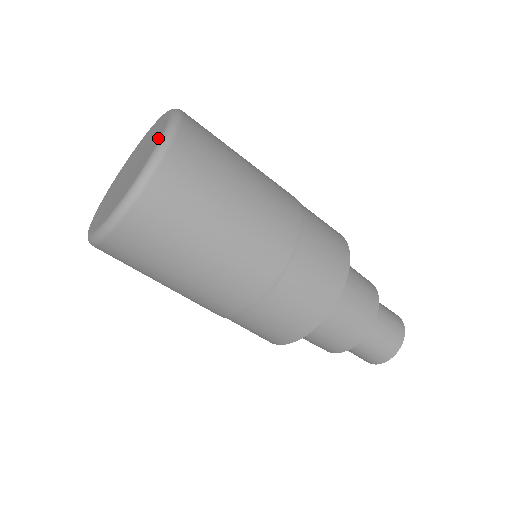
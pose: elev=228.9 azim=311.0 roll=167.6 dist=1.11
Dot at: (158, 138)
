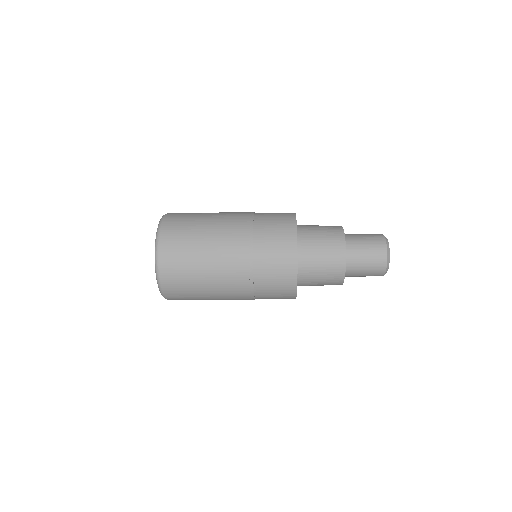
Dot at: occluded
